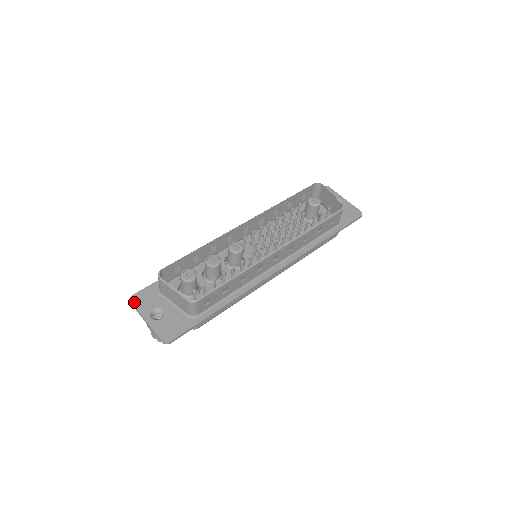
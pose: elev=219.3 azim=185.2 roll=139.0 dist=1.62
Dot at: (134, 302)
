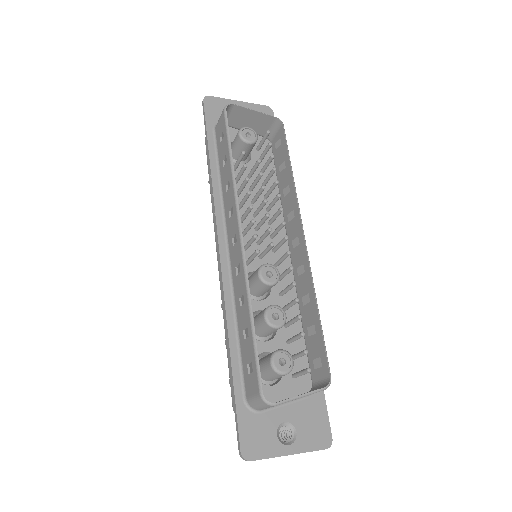
Dot at: (254, 456)
